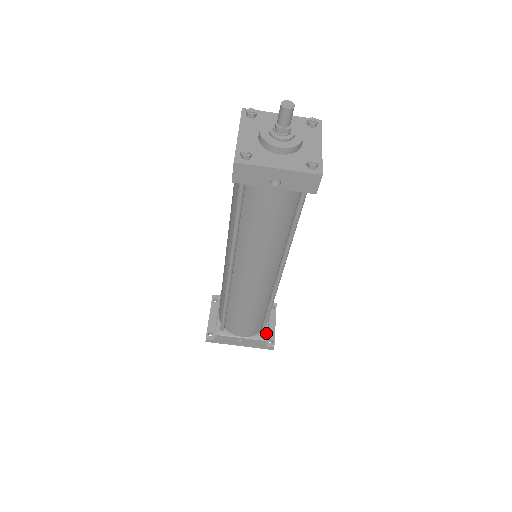
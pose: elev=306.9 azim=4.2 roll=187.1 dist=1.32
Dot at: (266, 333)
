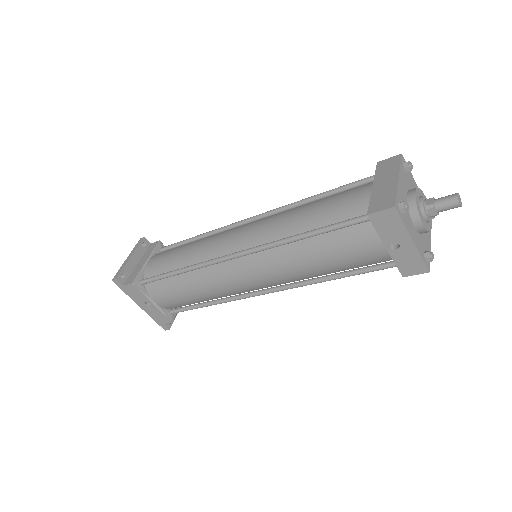
Dot at: (175, 313)
